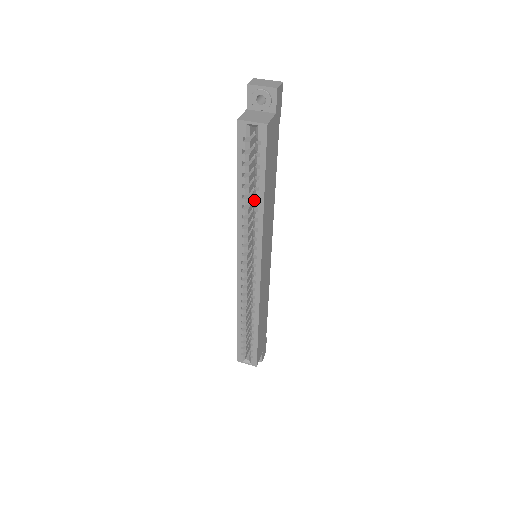
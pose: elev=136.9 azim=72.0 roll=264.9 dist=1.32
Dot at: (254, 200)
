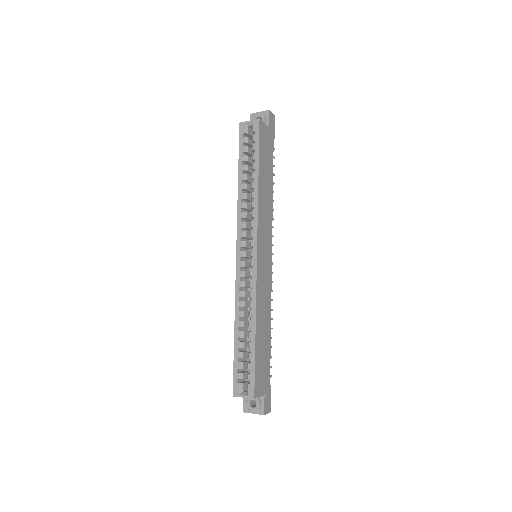
Dot at: (251, 183)
